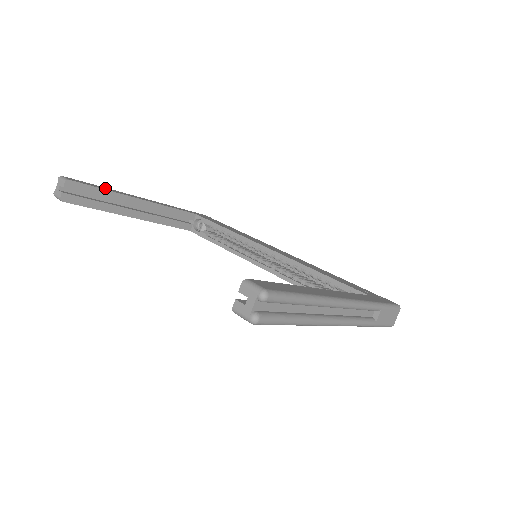
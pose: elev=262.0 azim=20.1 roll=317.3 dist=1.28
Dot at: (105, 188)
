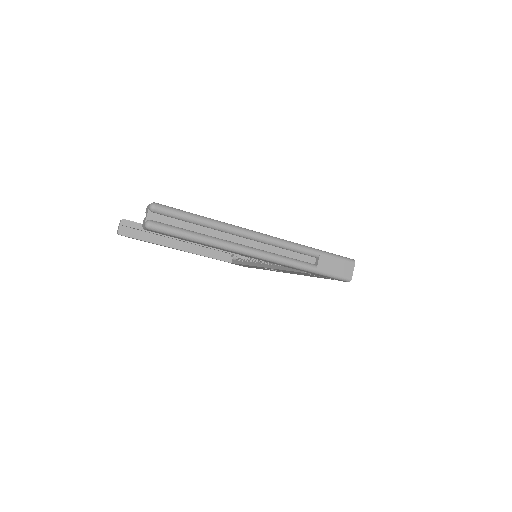
Dot at: occluded
